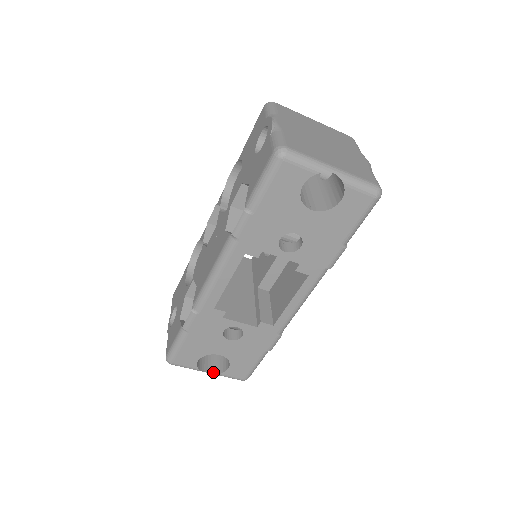
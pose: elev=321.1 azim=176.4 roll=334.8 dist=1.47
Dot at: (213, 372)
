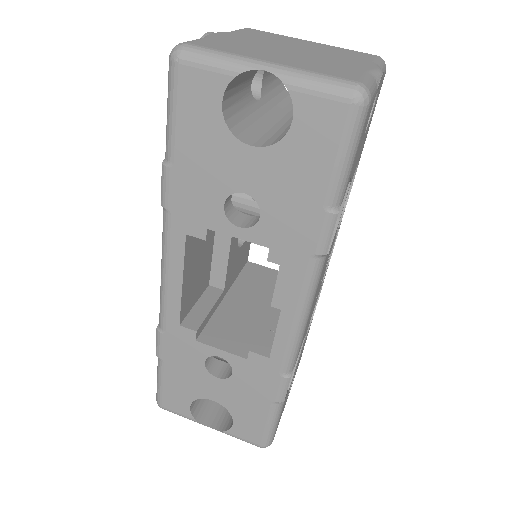
Dot at: (218, 428)
